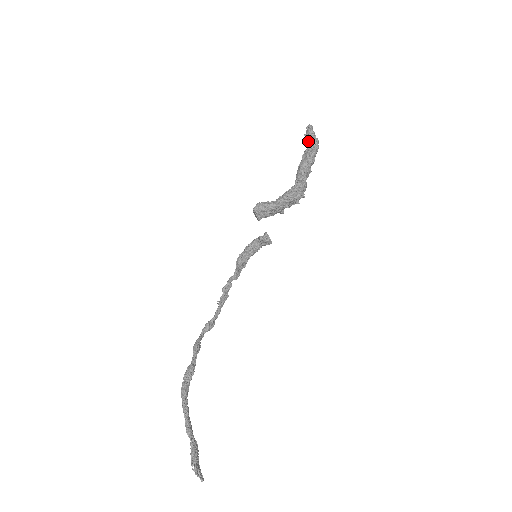
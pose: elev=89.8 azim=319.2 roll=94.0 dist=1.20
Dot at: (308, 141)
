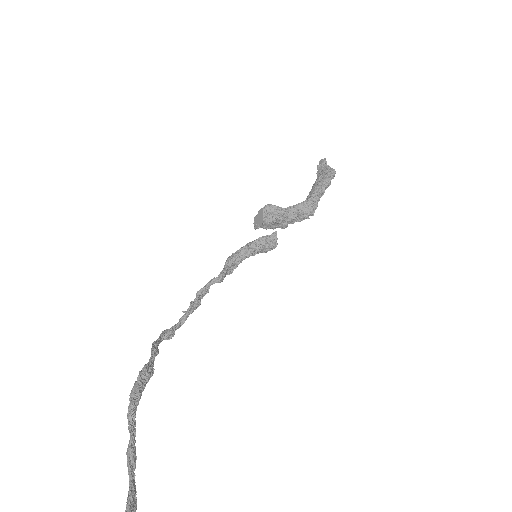
Dot at: (321, 171)
